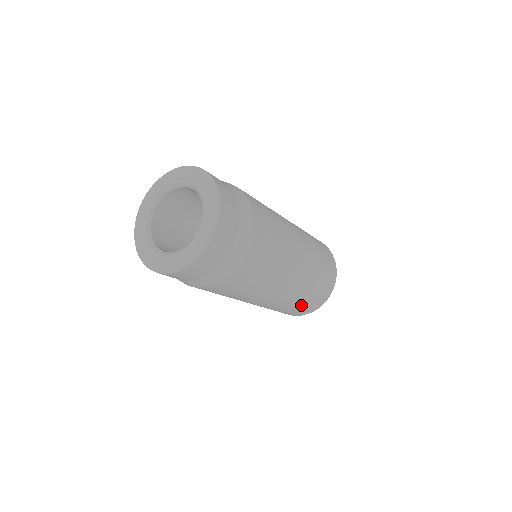
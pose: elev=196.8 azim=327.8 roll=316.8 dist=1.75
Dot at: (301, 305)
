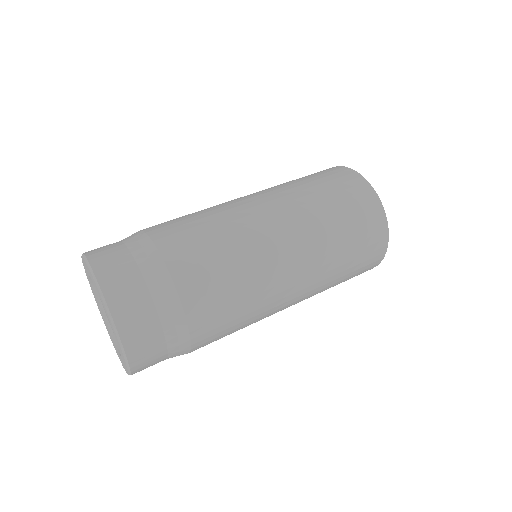
Dot at: occluded
